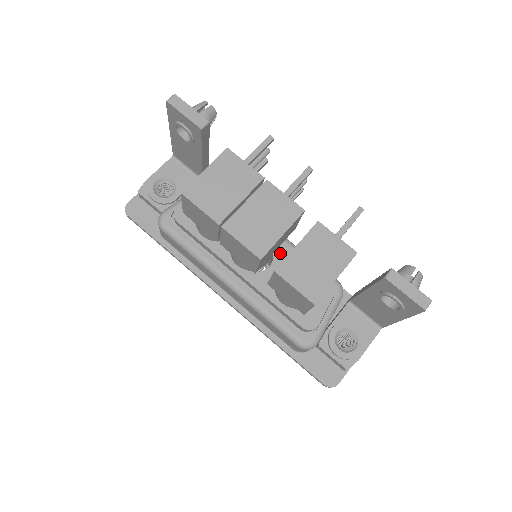
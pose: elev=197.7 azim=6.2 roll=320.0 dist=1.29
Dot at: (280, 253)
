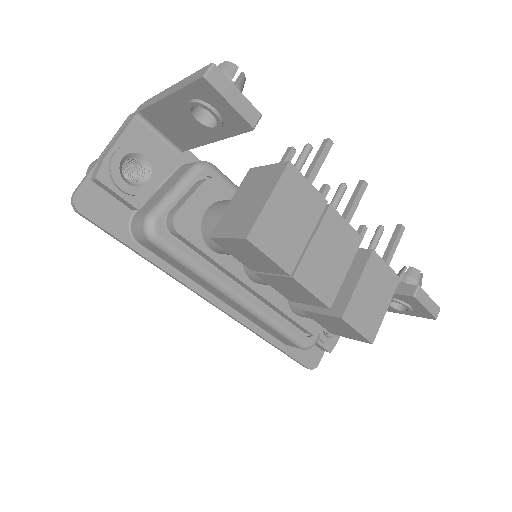
Dot at: occluded
